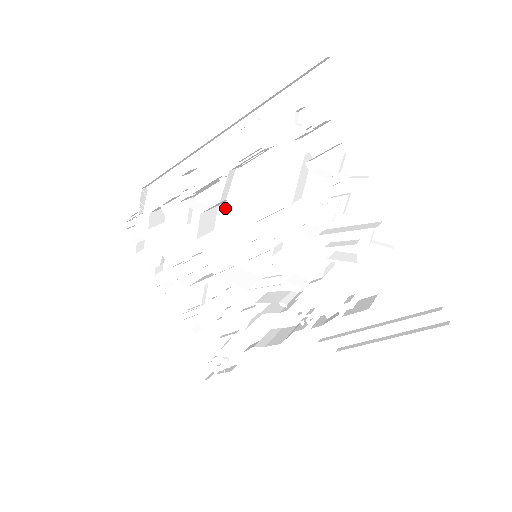
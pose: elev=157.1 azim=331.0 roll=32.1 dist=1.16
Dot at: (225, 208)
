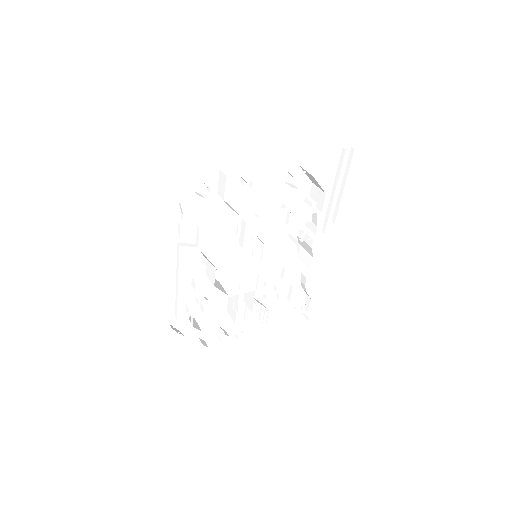
Dot at: occluded
